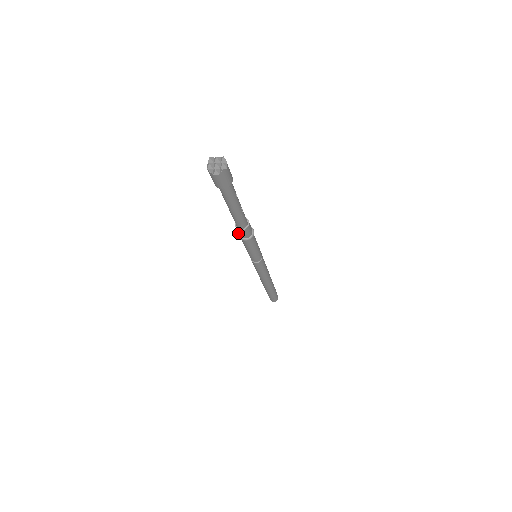
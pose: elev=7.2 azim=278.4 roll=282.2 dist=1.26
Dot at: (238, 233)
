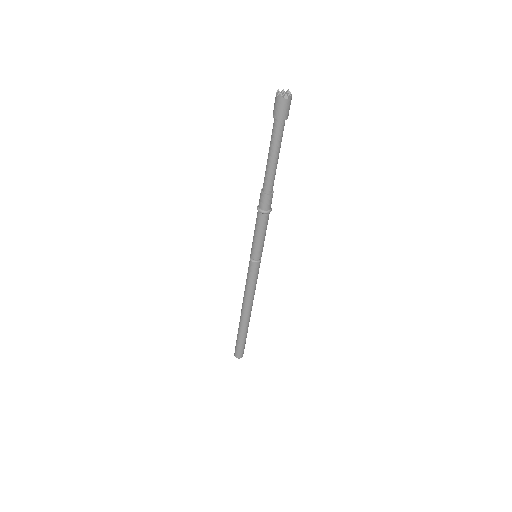
Dot at: (258, 207)
